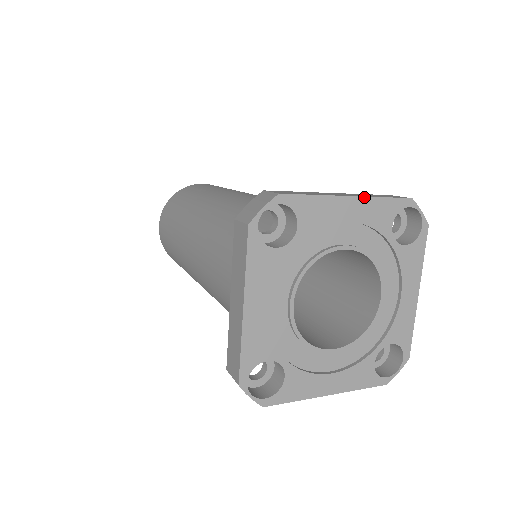
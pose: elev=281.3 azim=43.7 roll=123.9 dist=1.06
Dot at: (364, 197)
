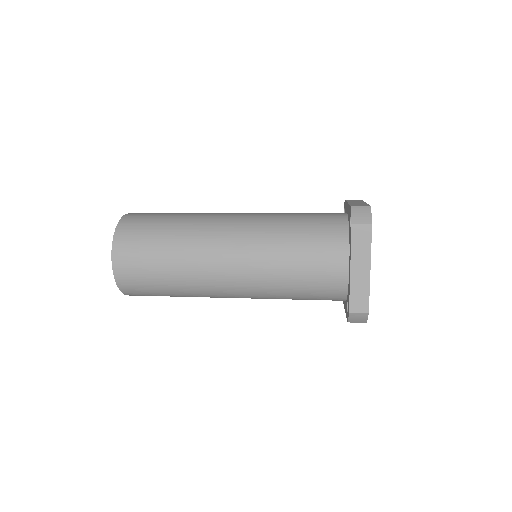
Dot at: occluded
